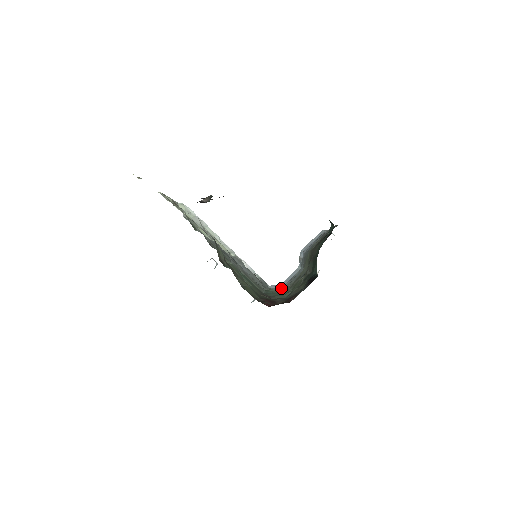
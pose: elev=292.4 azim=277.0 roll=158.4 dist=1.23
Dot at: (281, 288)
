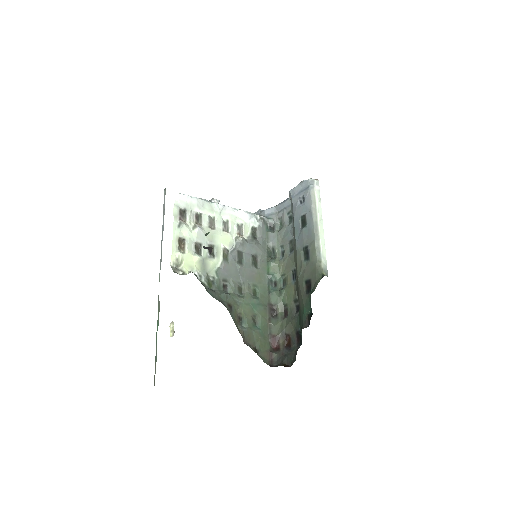
Dot at: (277, 236)
